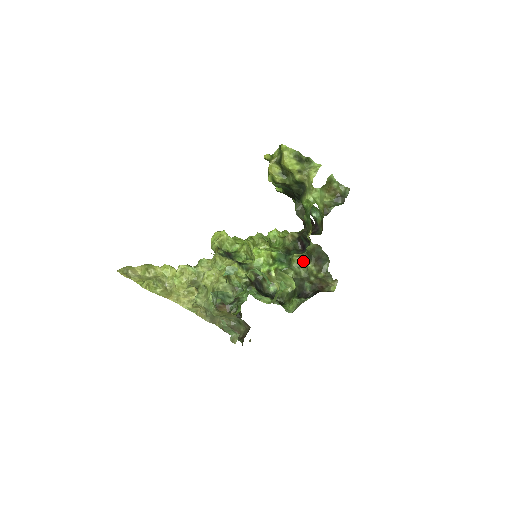
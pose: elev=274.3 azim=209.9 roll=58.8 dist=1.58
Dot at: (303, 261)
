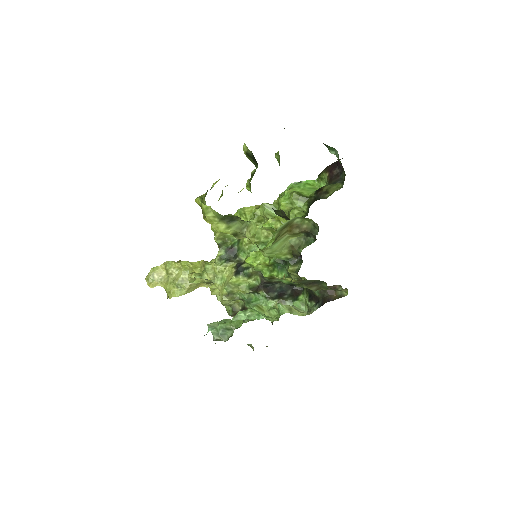
Dot at: (299, 277)
